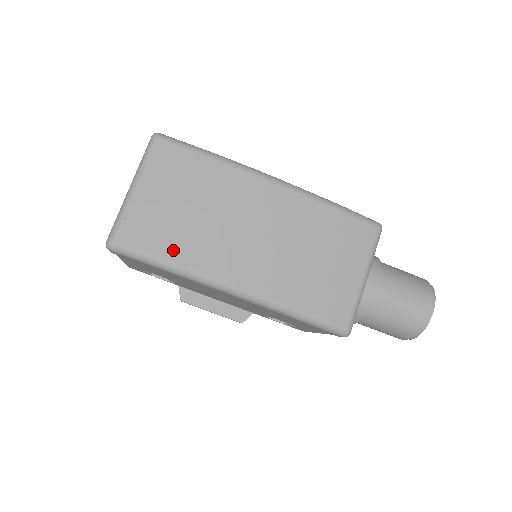
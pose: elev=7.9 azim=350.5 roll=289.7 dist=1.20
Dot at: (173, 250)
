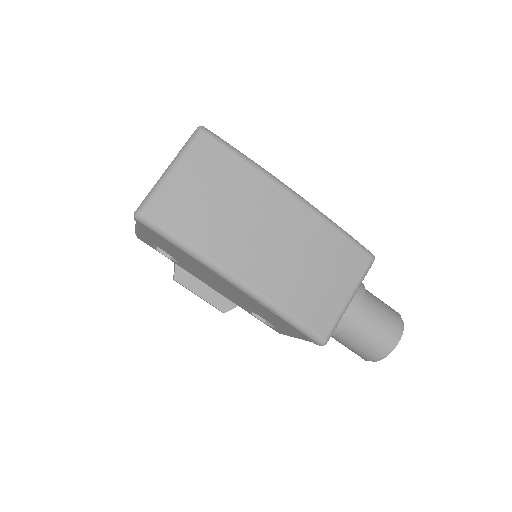
Dot at: (194, 234)
